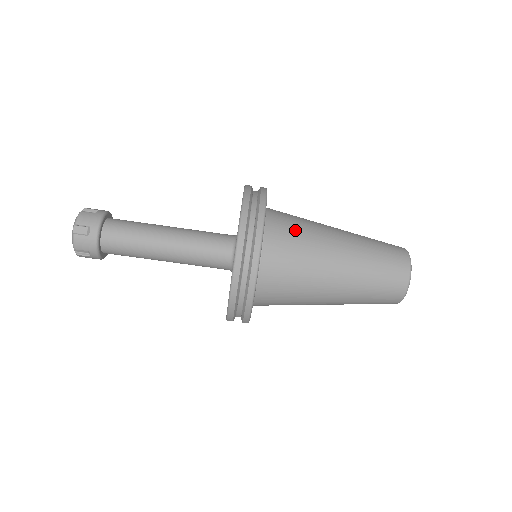
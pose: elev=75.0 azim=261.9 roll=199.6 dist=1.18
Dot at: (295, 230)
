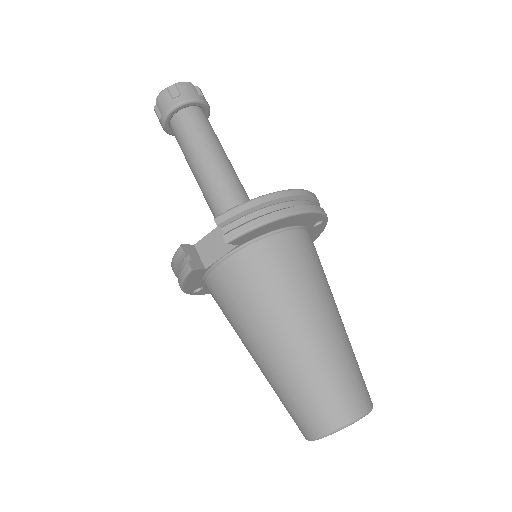
Dot at: occluded
